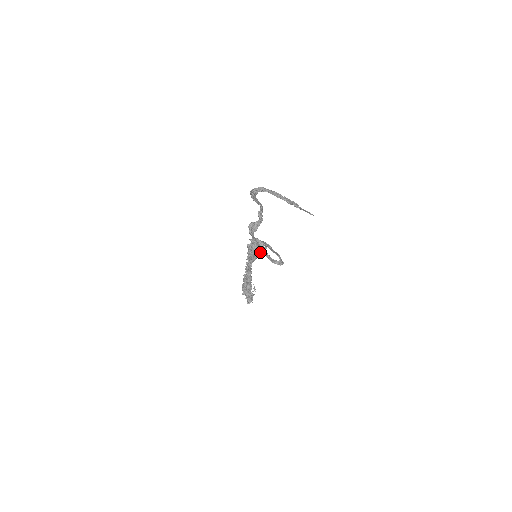
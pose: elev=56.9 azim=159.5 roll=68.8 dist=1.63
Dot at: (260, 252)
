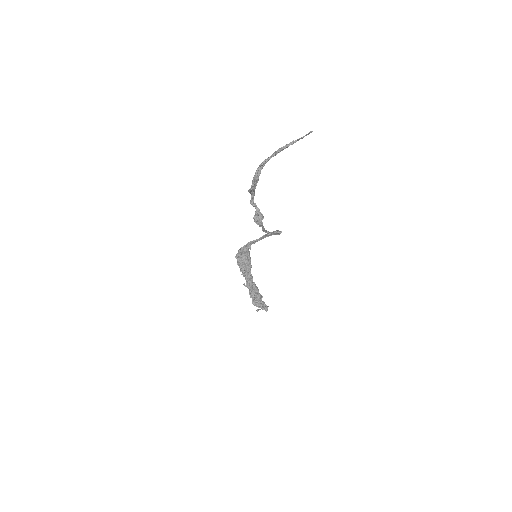
Dot at: (249, 256)
